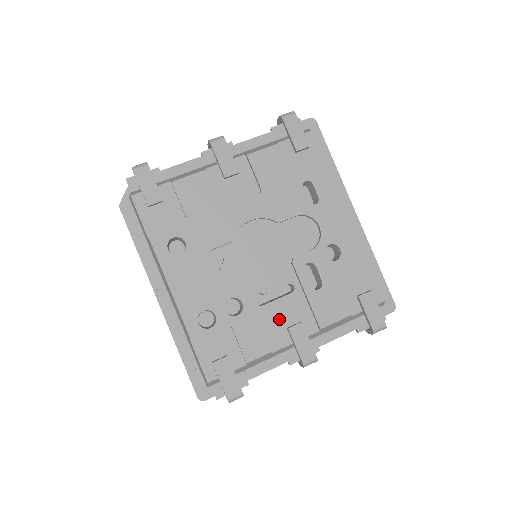
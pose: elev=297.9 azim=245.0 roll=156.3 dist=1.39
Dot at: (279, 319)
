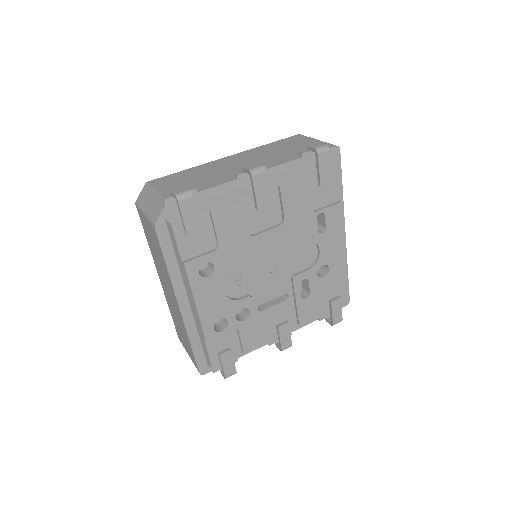
Dot at: (272, 320)
